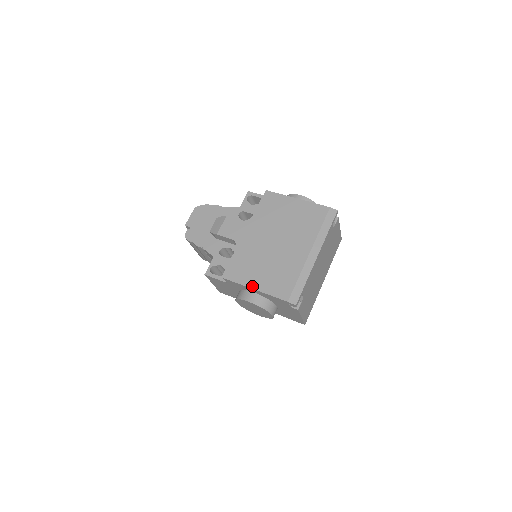
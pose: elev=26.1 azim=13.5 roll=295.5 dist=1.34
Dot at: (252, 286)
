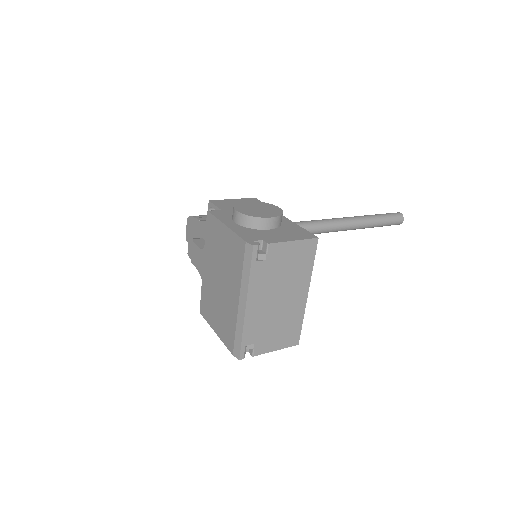
Dot at: (214, 329)
